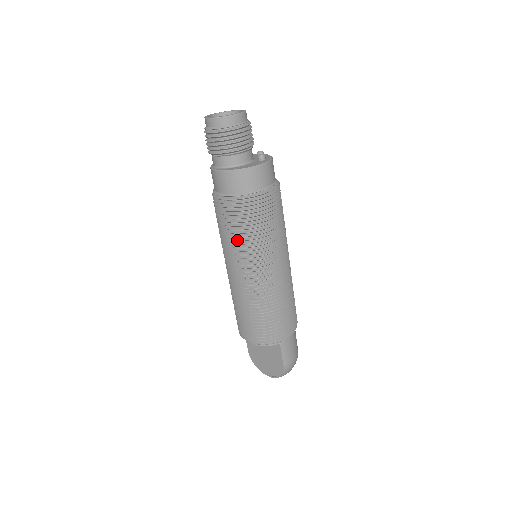
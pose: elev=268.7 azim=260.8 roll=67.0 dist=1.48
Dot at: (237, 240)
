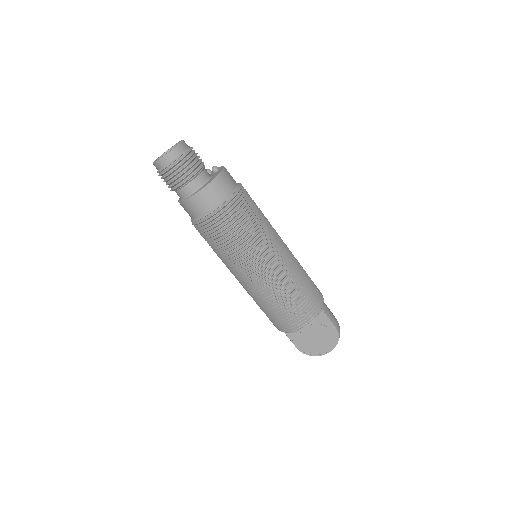
Dot at: (245, 241)
